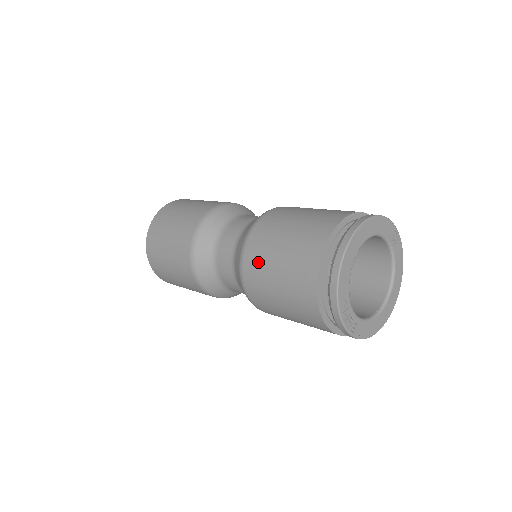
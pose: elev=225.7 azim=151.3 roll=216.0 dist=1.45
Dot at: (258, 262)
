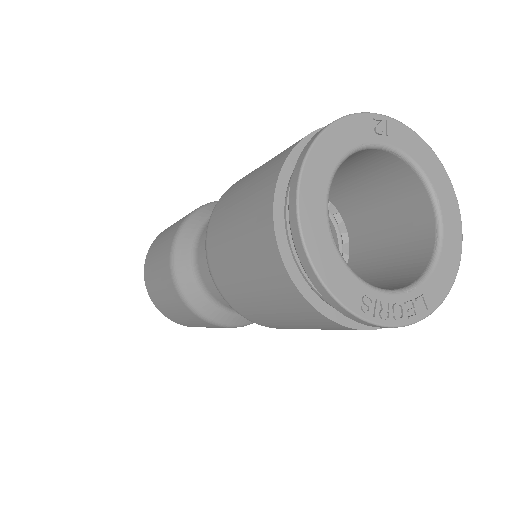
Dot at: (238, 297)
